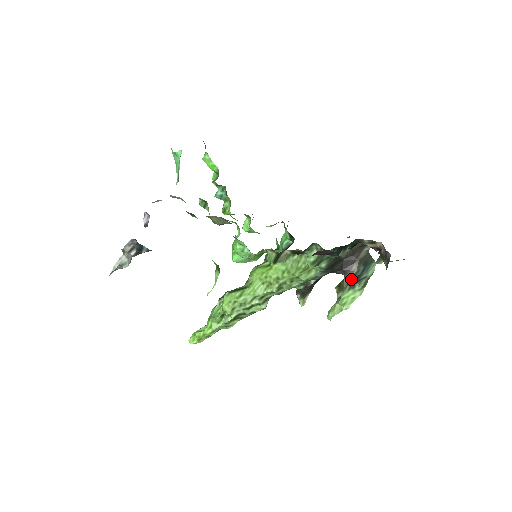
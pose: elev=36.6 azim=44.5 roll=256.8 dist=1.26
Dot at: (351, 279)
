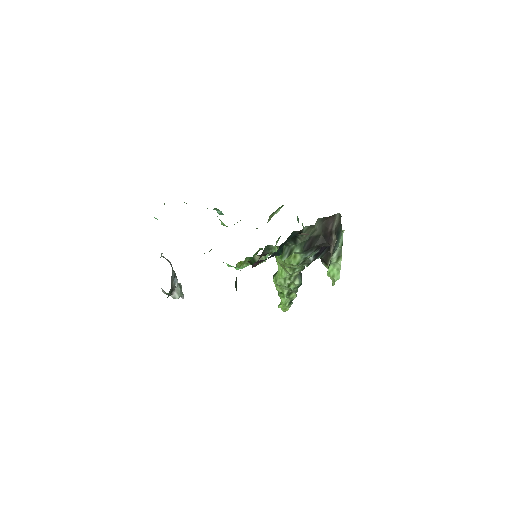
Dot at: (333, 251)
